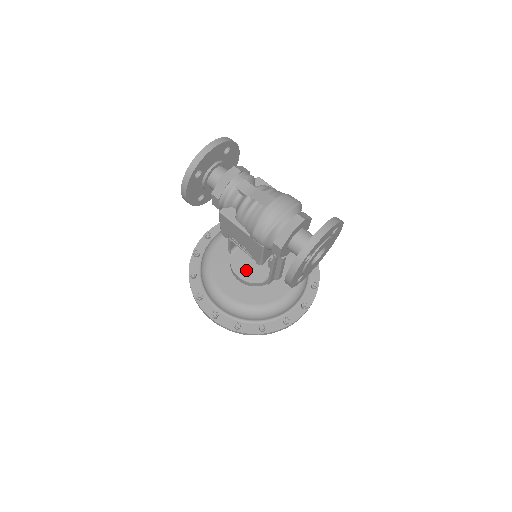
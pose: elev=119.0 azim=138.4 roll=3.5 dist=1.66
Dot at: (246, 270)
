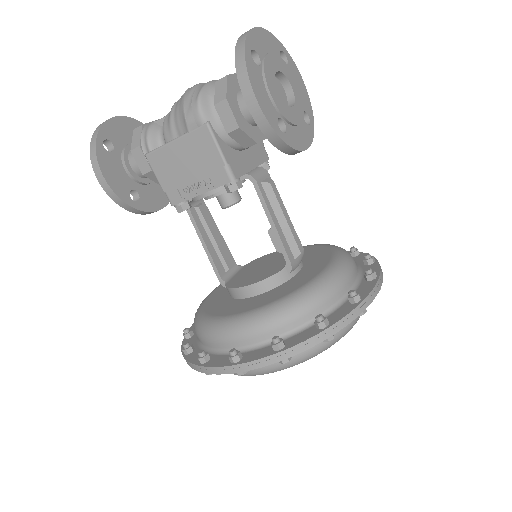
Dot at: (252, 278)
